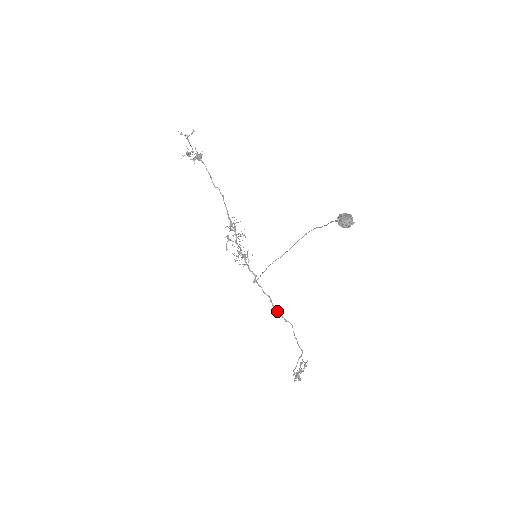
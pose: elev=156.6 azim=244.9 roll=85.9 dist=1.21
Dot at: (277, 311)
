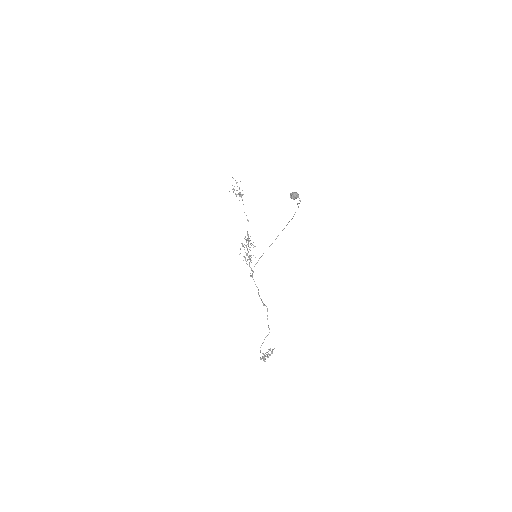
Dot at: occluded
